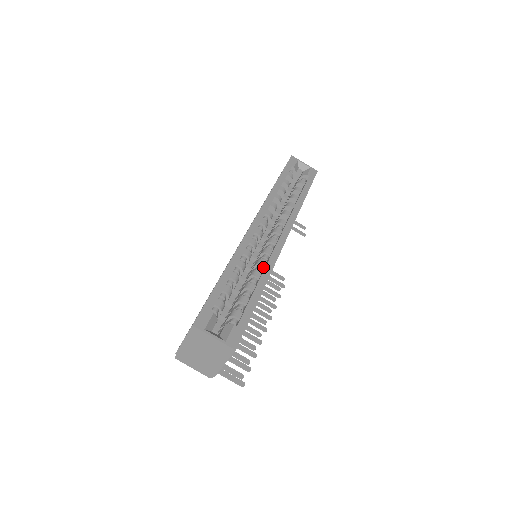
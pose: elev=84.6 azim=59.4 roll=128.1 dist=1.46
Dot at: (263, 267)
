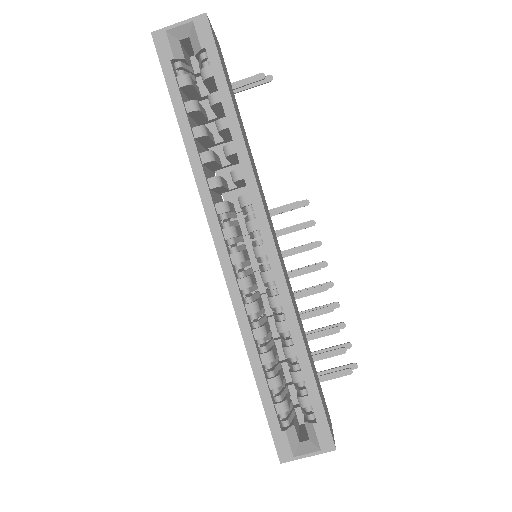
Dot at: (280, 305)
